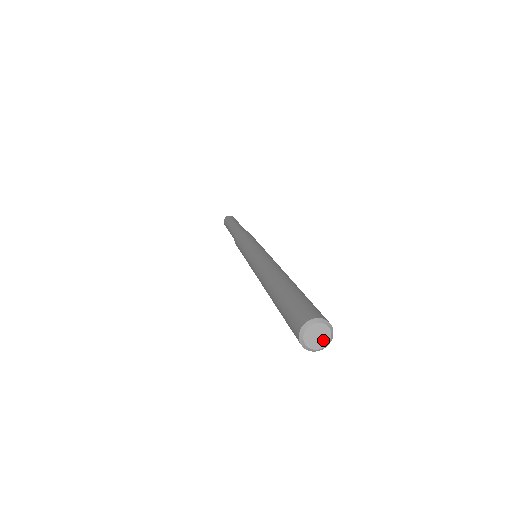
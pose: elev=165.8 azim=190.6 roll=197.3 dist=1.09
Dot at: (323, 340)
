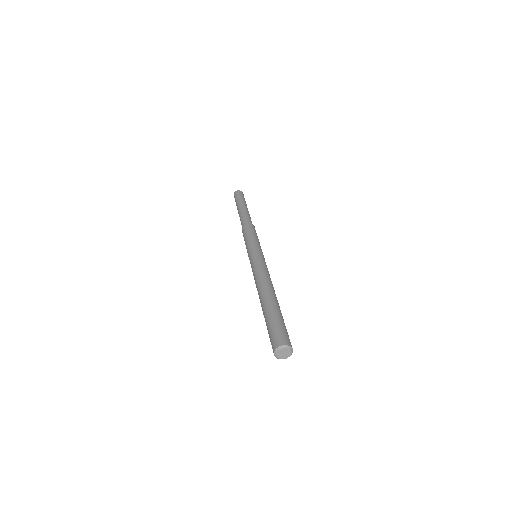
Dot at: (288, 353)
